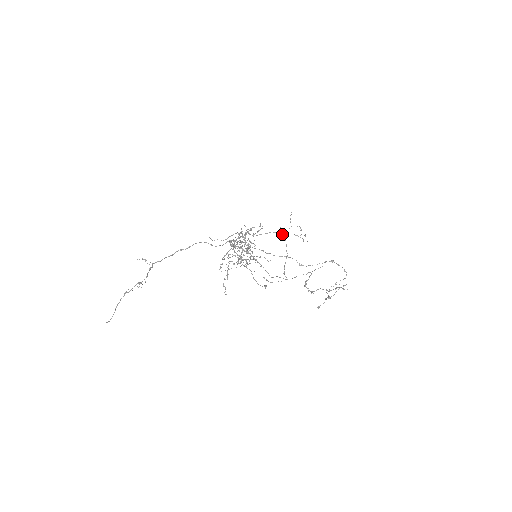
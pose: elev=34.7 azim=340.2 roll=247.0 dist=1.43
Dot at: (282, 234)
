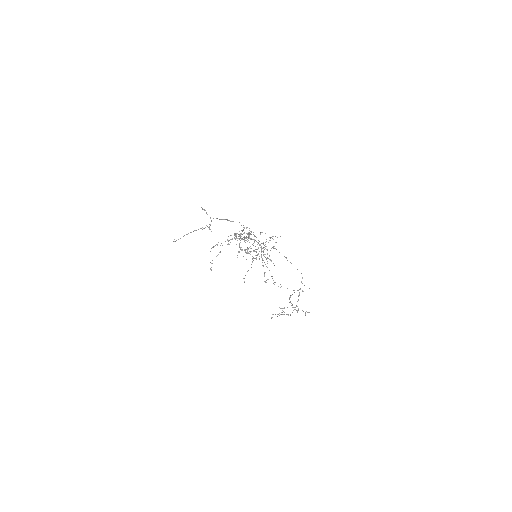
Dot at: occluded
